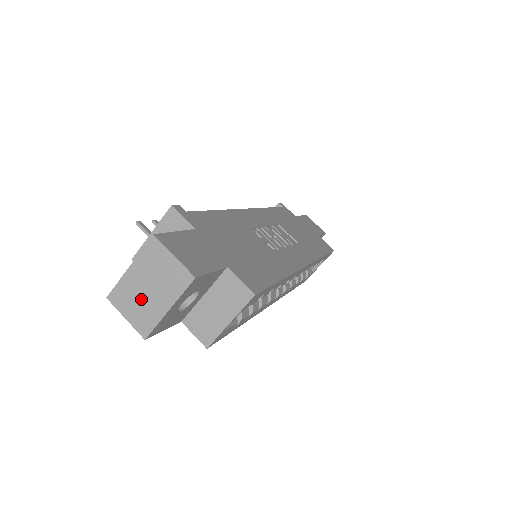
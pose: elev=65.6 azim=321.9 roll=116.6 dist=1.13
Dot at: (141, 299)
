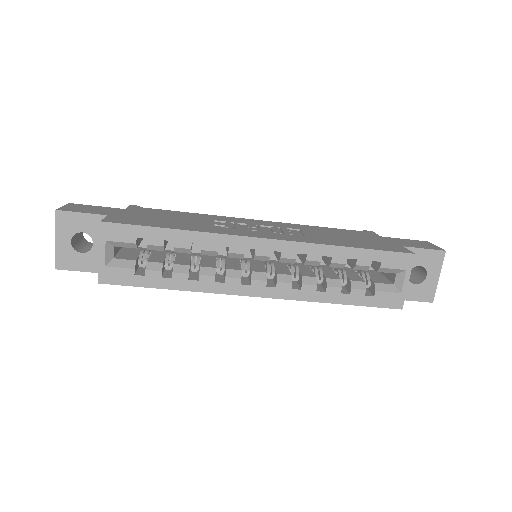
Dot at: occluded
